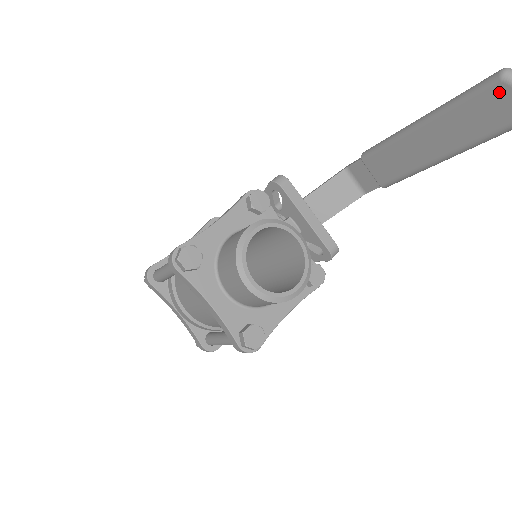
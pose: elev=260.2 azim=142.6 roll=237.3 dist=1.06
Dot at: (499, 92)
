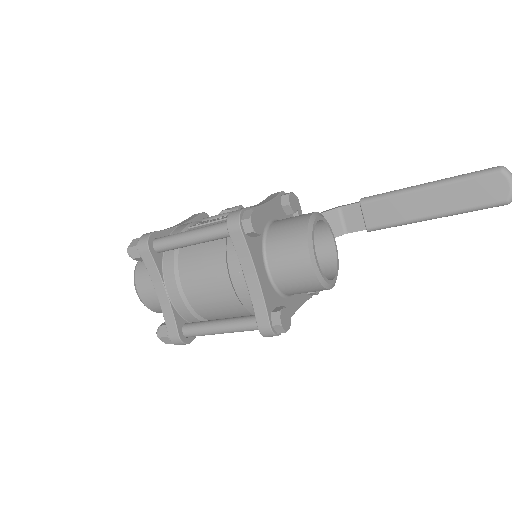
Dot at: (497, 179)
